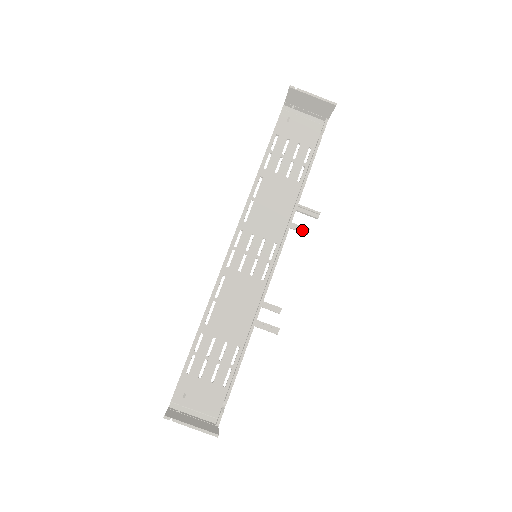
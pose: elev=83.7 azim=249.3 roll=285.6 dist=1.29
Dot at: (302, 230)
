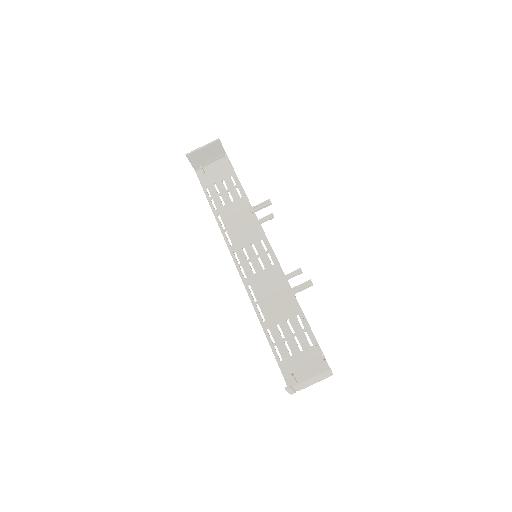
Dot at: (269, 218)
